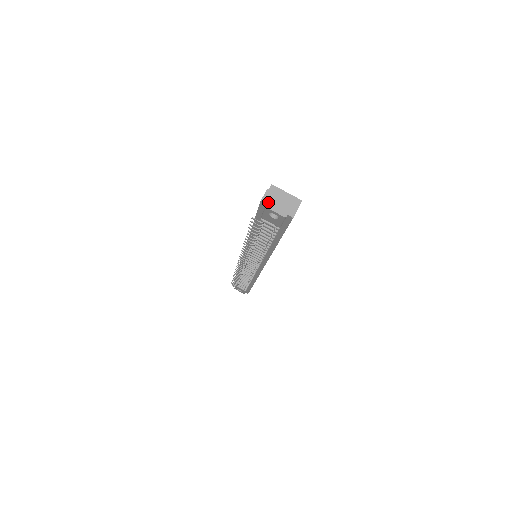
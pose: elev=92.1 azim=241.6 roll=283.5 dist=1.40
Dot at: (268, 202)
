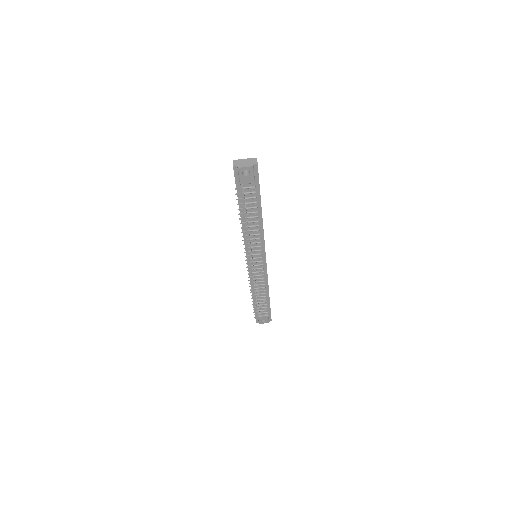
Dot at: (238, 165)
